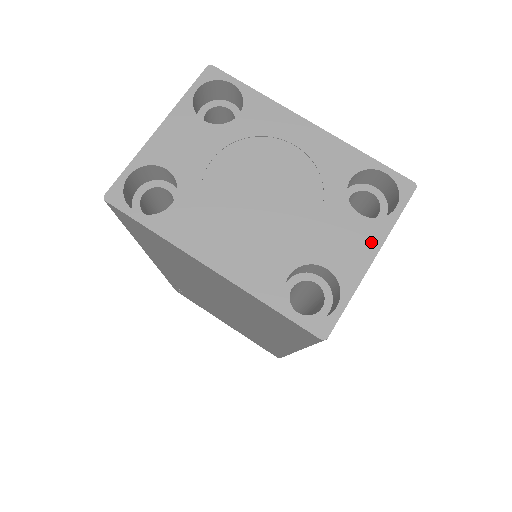
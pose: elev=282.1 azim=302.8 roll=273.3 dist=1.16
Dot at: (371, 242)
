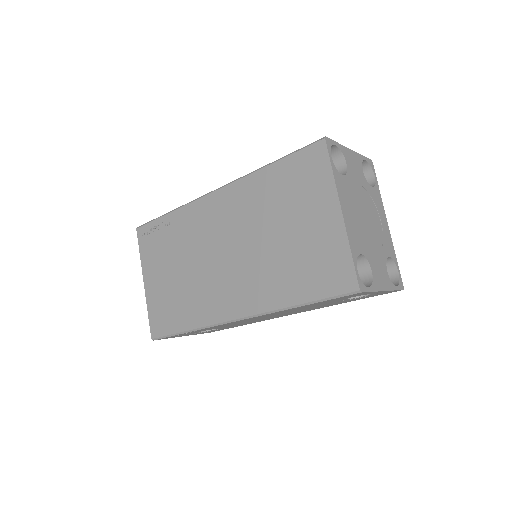
Dot at: (386, 284)
